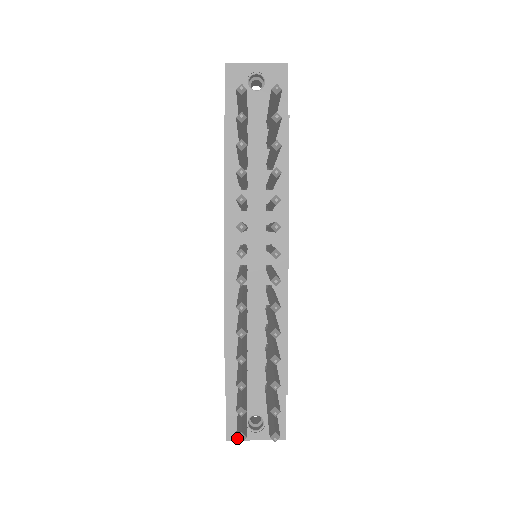
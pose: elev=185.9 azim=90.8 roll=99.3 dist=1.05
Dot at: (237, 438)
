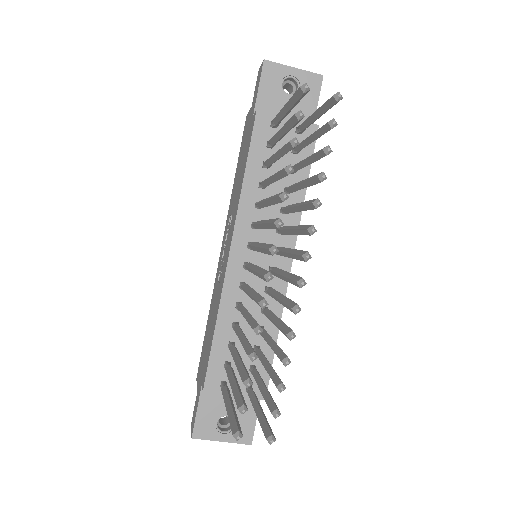
Dot at: (234, 436)
